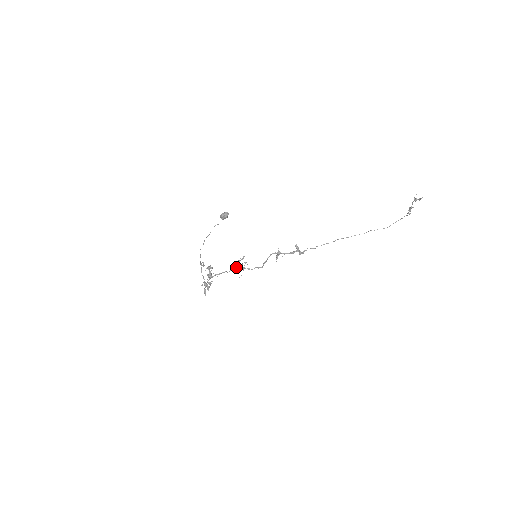
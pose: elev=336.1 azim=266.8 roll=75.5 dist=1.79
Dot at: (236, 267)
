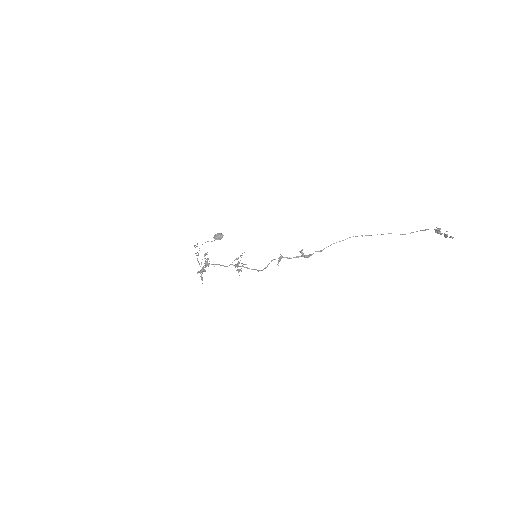
Dot at: (234, 265)
